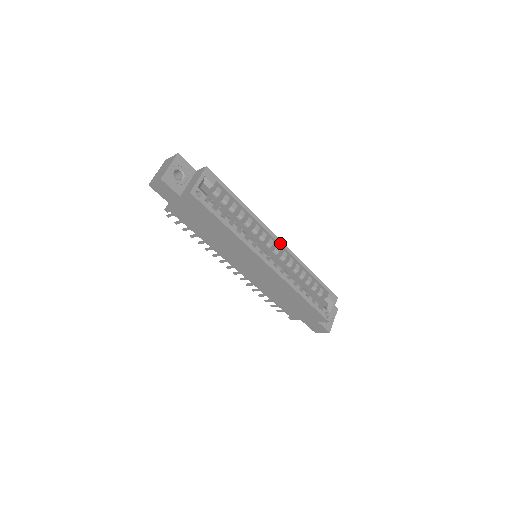
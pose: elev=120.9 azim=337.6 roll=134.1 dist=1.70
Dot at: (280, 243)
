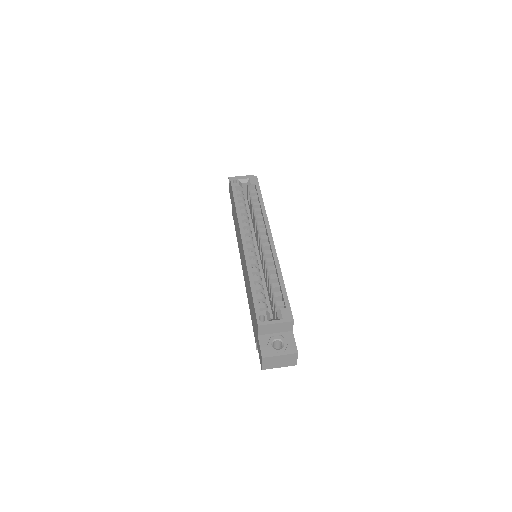
Dot at: (270, 240)
